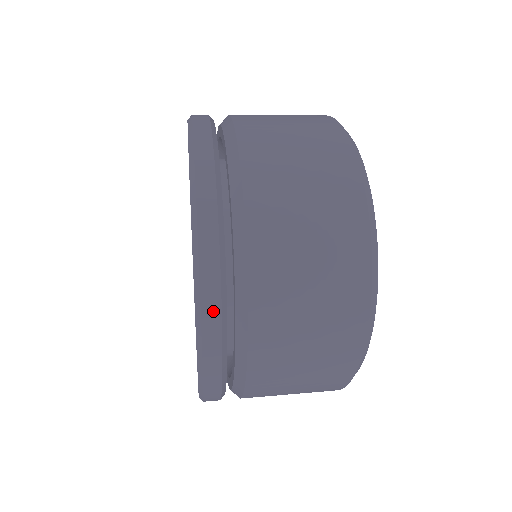
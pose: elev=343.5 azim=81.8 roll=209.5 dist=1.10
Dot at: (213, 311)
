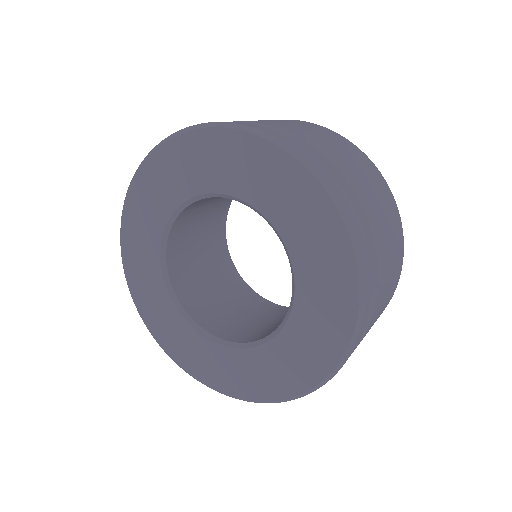
Dot at: (366, 316)
